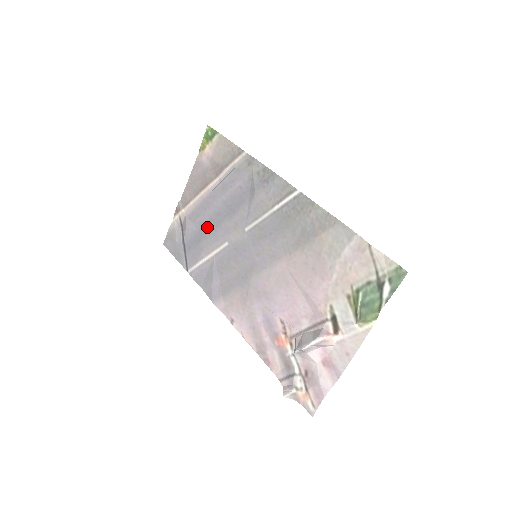
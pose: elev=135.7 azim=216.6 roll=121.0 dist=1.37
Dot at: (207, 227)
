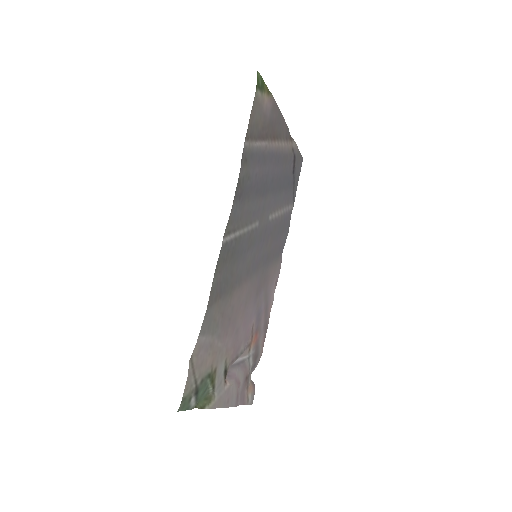
Dot at: (280, 182)
